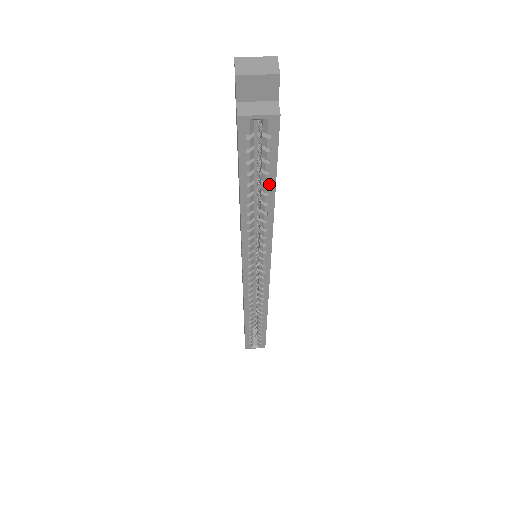
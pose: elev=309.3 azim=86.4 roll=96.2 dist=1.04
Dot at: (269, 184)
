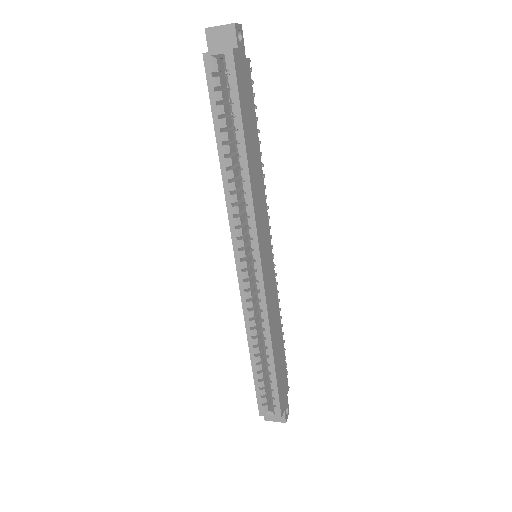
Dot at: (238, 129)
